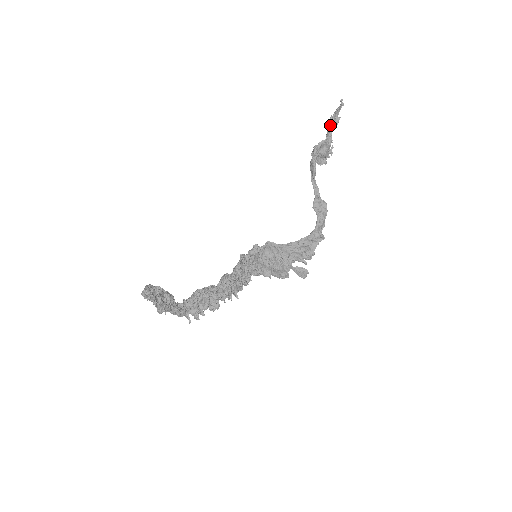
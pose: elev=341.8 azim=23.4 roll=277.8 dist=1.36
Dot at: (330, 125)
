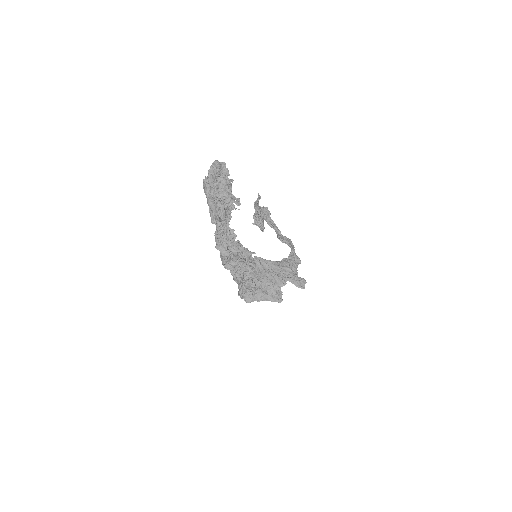
Dot at: (256, 207)
